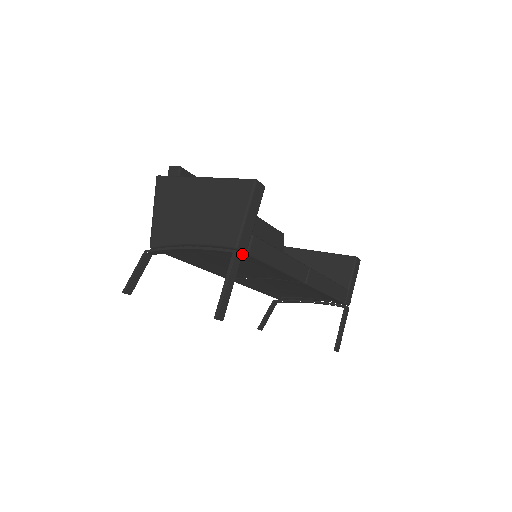
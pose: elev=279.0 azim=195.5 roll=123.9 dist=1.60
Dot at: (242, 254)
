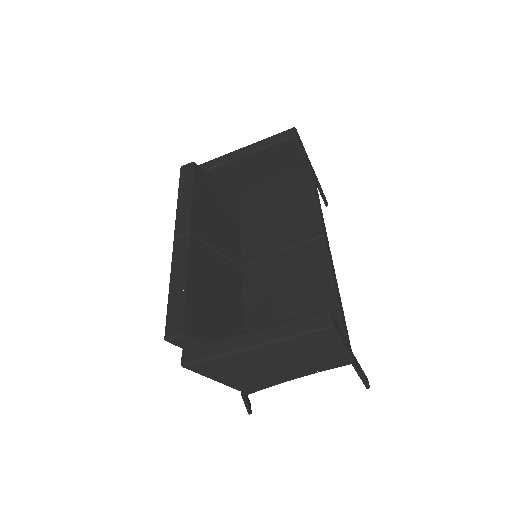
Dot at: occluded
